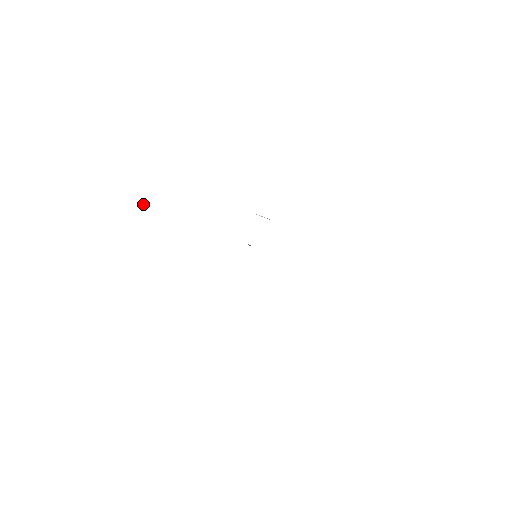
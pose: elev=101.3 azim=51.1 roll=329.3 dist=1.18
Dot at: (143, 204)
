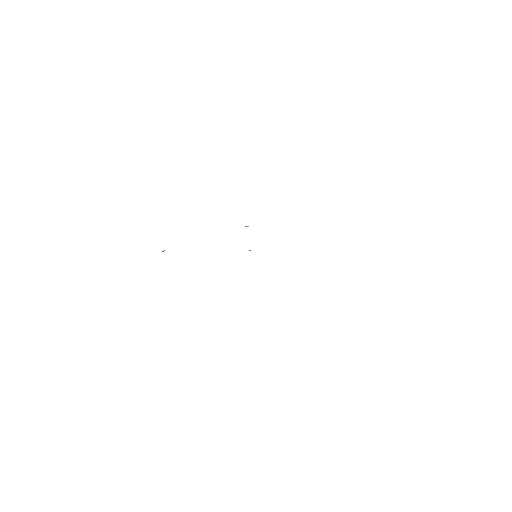
Dot at: occluded
